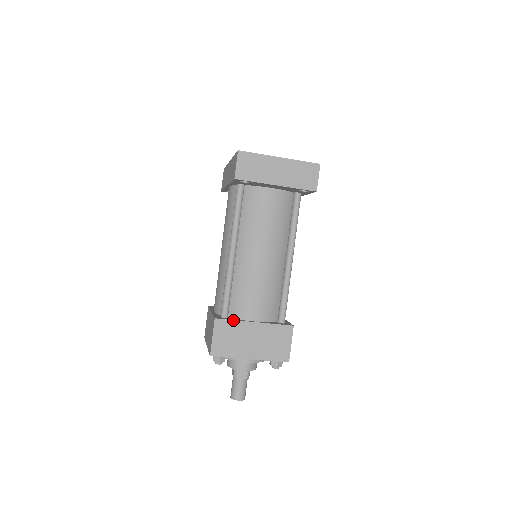
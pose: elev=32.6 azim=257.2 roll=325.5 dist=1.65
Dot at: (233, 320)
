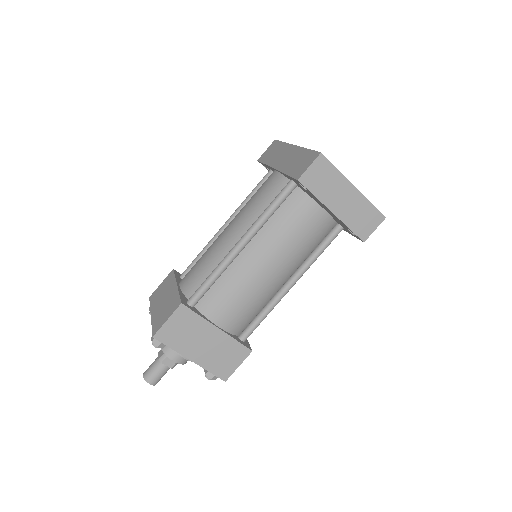
Dot at: (199, 315)
